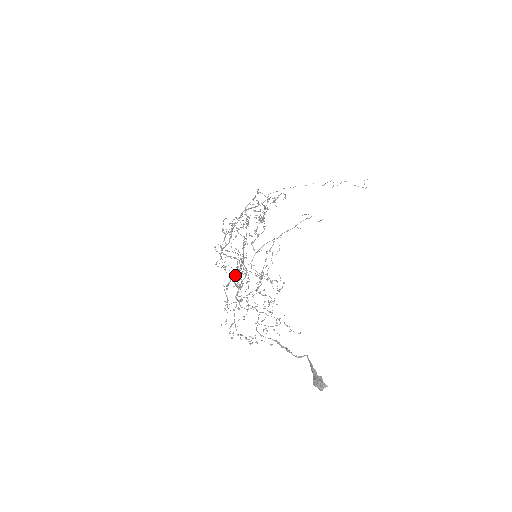
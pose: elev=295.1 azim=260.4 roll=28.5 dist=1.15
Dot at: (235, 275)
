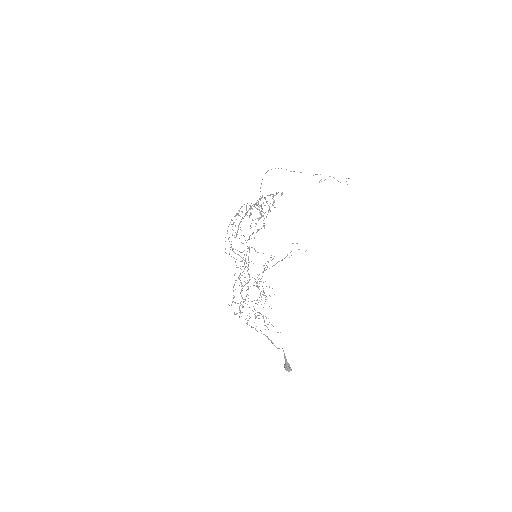
Dot at: occluded
